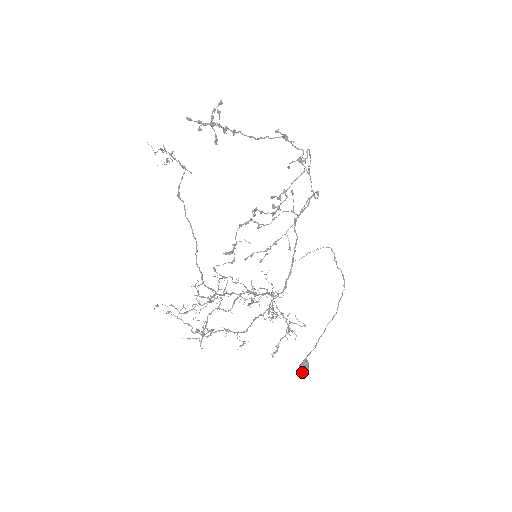
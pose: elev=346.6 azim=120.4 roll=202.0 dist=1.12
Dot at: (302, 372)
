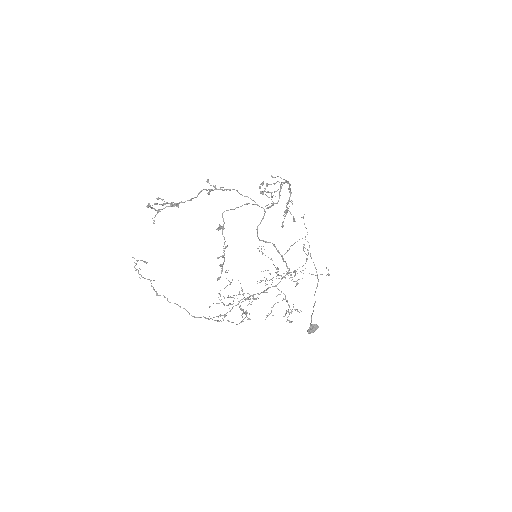
Dot at: occluded
